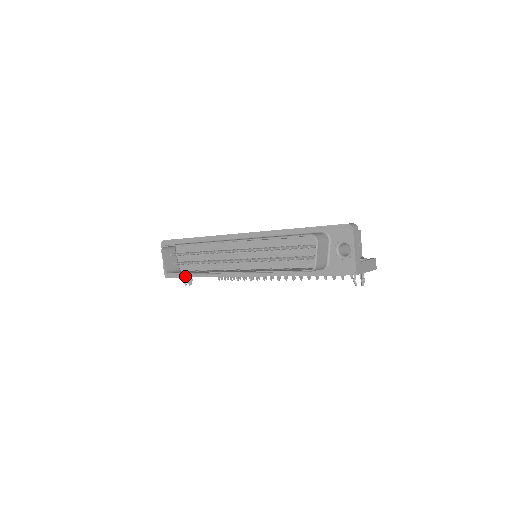
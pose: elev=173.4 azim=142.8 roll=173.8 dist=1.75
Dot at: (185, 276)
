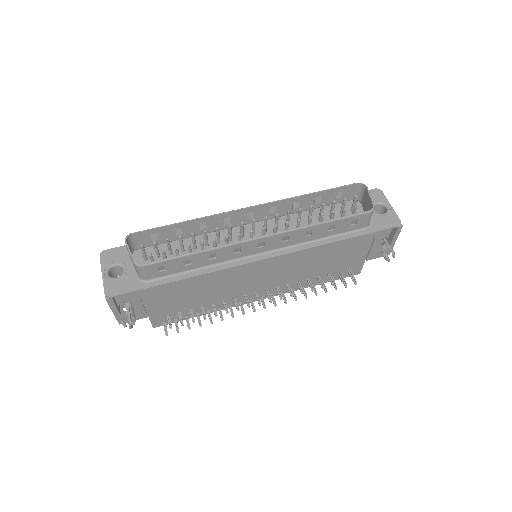
Dot at: (153, 284)
